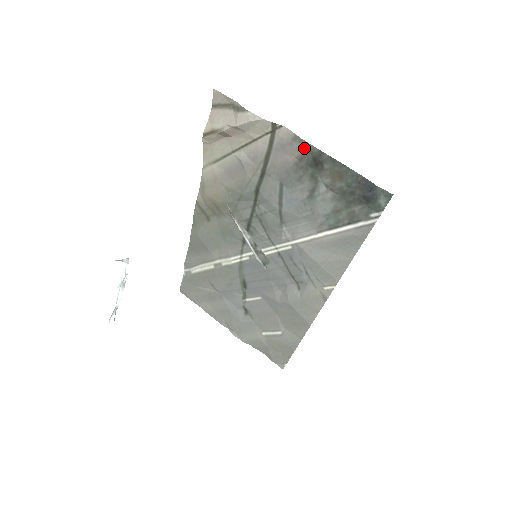
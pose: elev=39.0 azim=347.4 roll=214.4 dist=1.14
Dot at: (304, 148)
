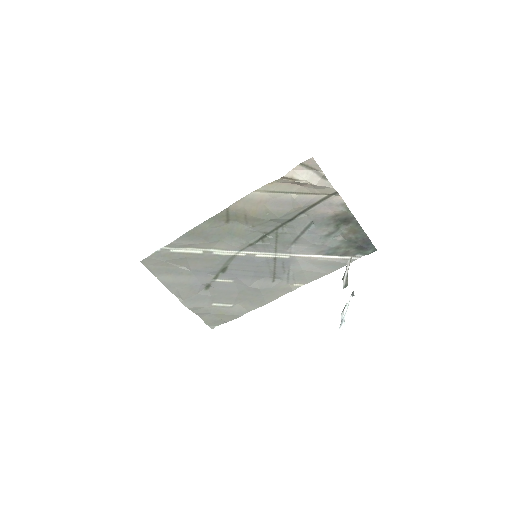
Dot at: (345, 212)
